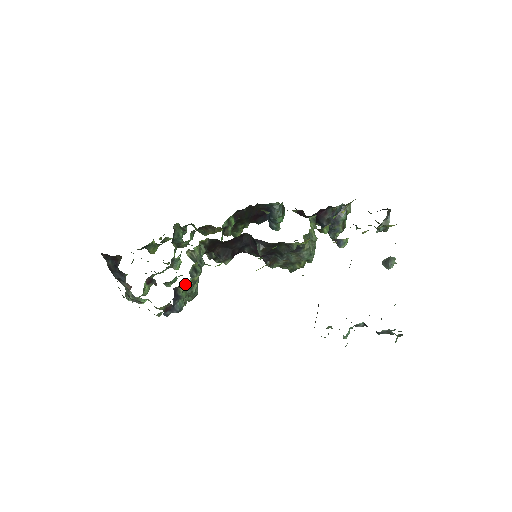
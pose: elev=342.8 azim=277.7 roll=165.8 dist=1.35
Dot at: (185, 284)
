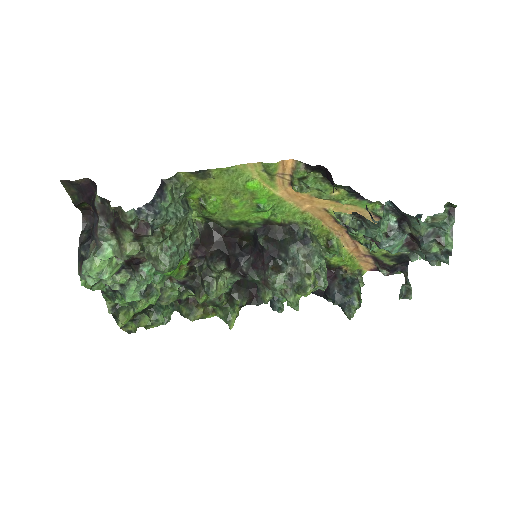
Dot at: (176, 178)
